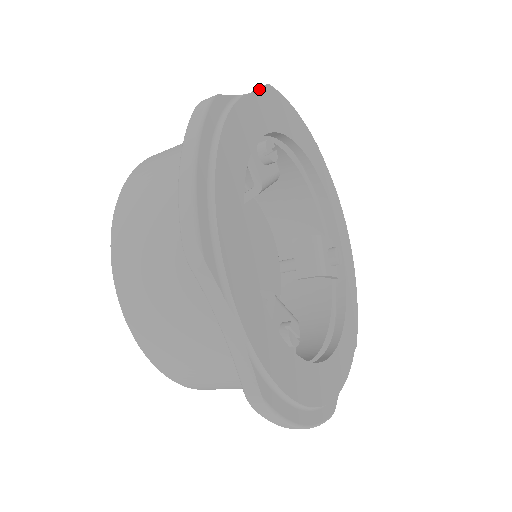
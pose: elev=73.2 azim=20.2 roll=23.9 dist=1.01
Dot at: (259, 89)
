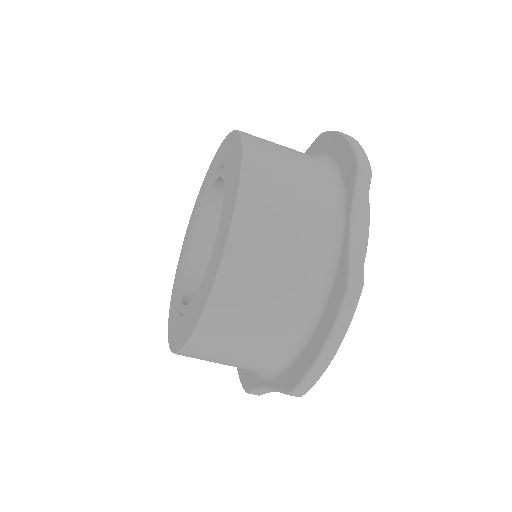
Dot at: occluded
